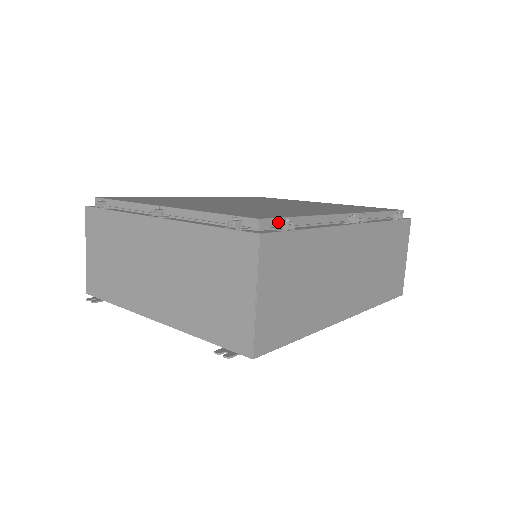
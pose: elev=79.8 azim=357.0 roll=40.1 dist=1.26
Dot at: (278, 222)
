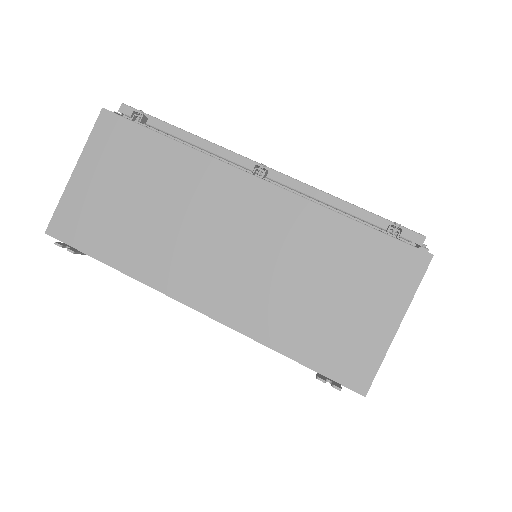
Dot at: (416, 244)
